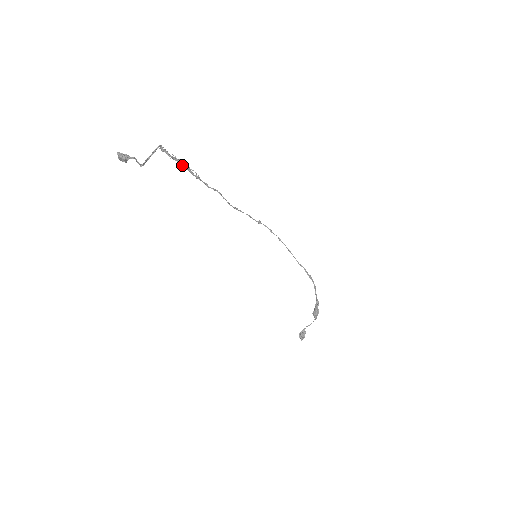
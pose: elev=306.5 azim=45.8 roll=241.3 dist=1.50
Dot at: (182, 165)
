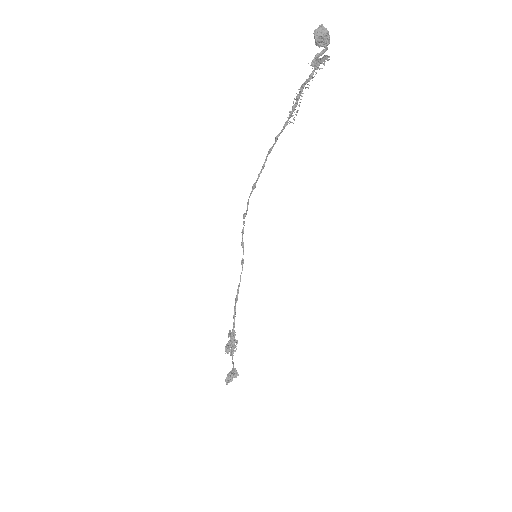
Dot at: (298, 97)
